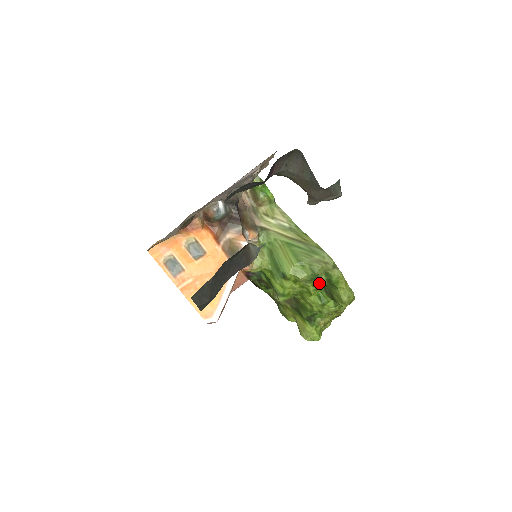
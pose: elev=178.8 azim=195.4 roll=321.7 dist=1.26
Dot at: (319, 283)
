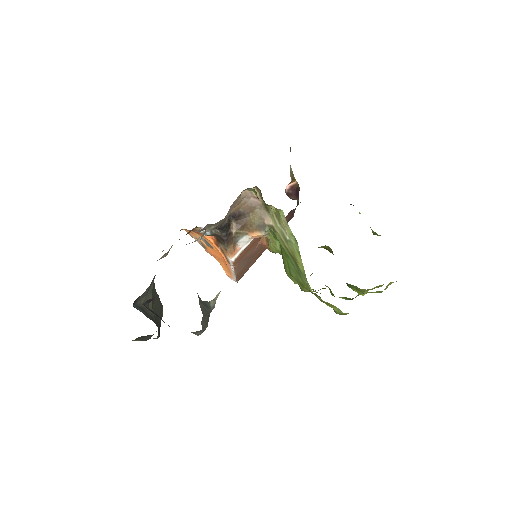
Dot at: occluded
